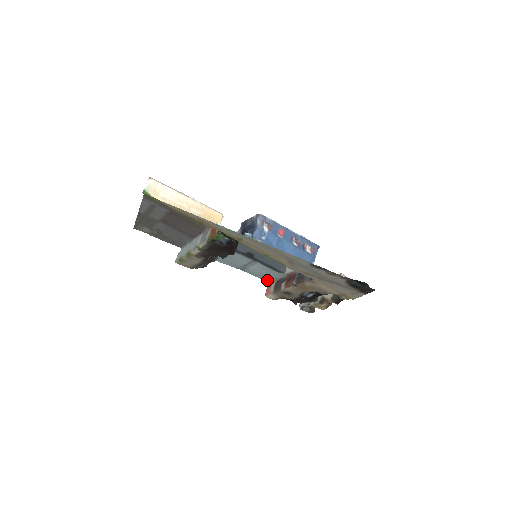
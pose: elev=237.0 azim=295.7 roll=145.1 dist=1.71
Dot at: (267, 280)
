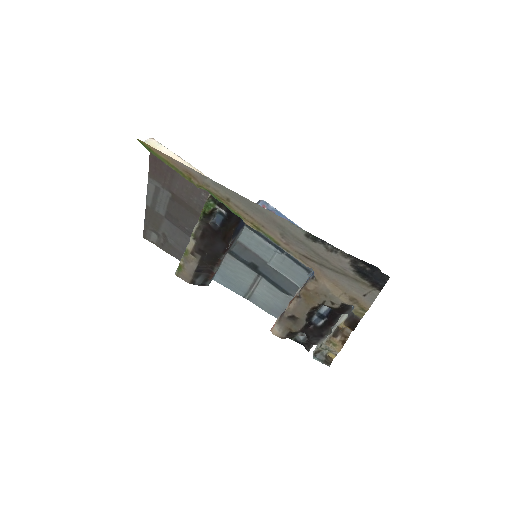
Dot at: (276, 315)
